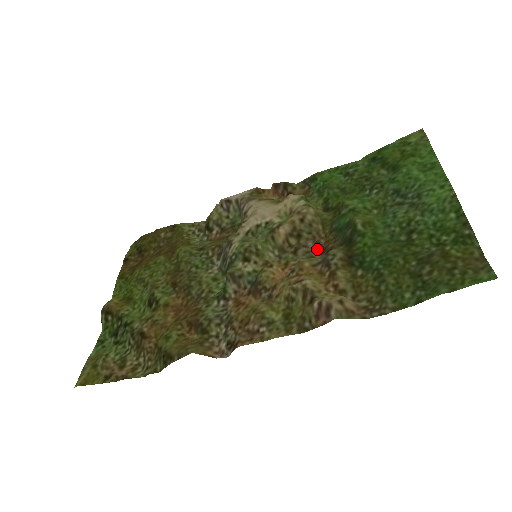
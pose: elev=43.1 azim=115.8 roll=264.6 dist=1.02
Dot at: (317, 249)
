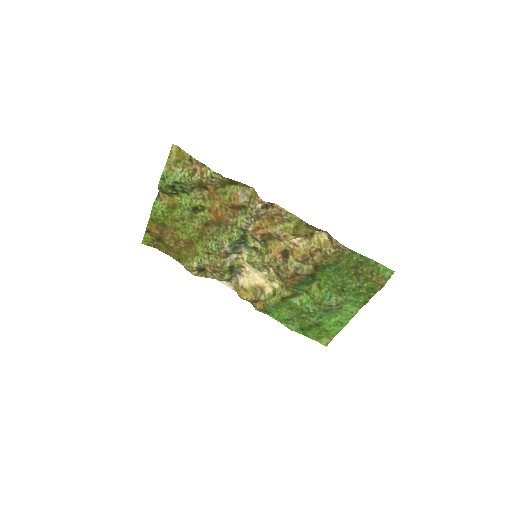
Dot at: (288, 275)
